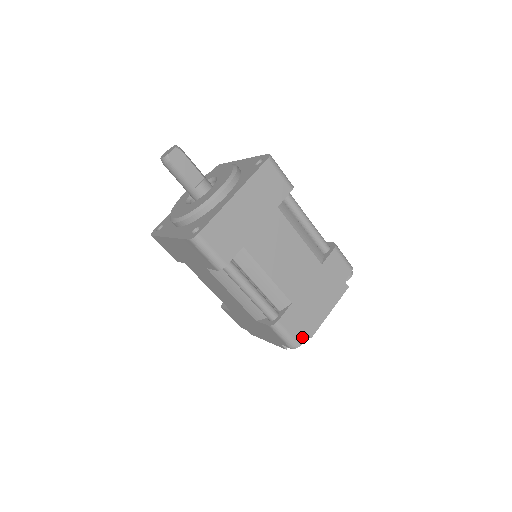
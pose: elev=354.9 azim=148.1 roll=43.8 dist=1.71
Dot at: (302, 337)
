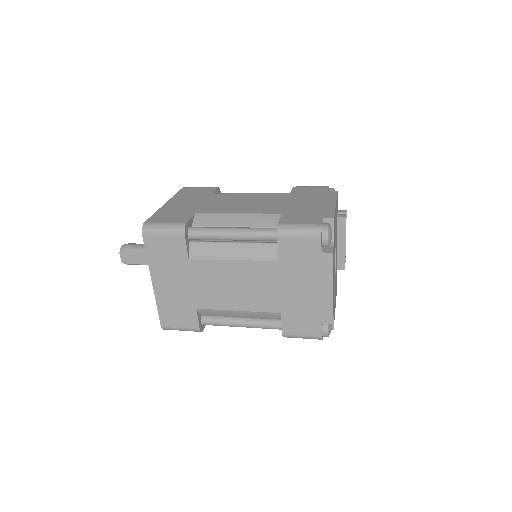
Dot at: (321, 329)
